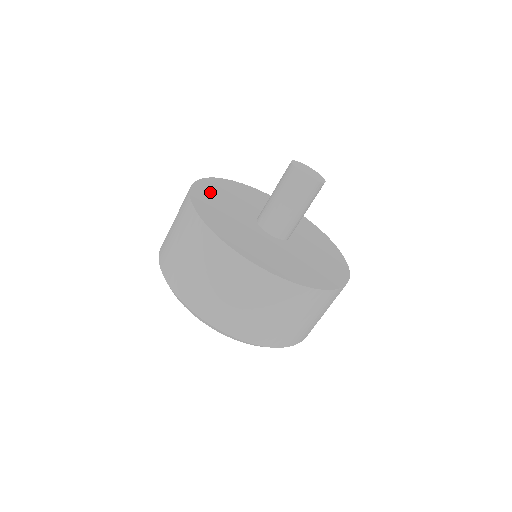
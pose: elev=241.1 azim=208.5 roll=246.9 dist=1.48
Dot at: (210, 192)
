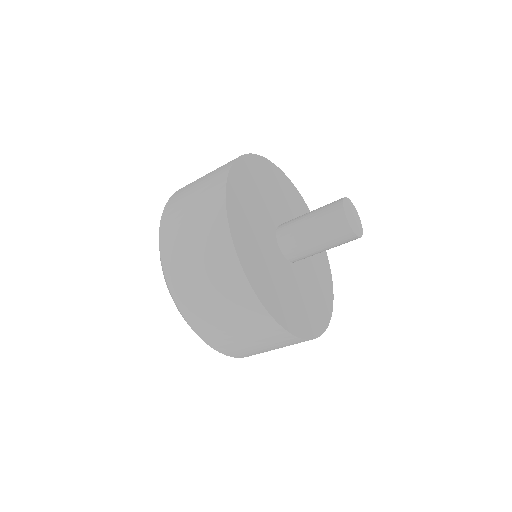
Dot at: (270, 175)
